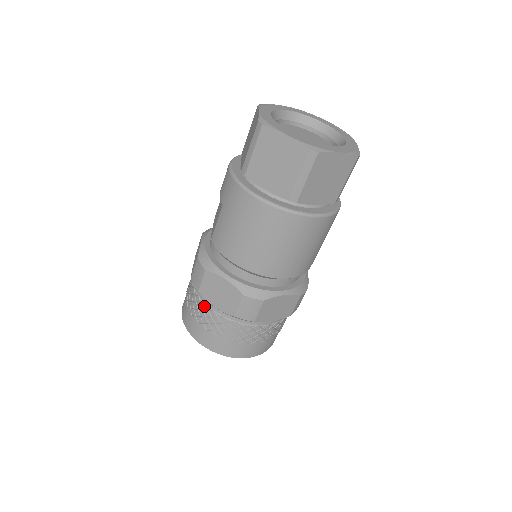
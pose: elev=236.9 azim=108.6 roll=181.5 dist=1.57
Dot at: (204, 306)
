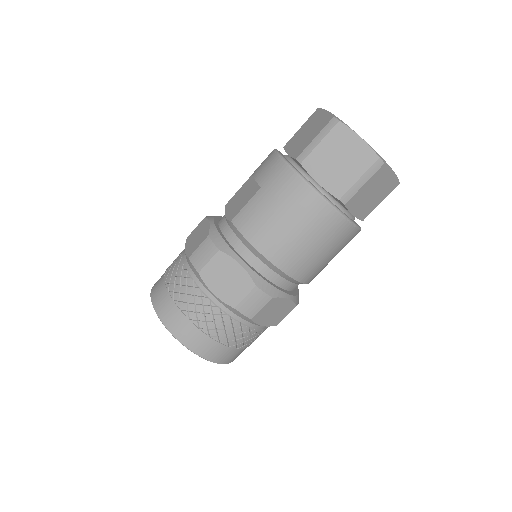
Dot at: (197, 291)
